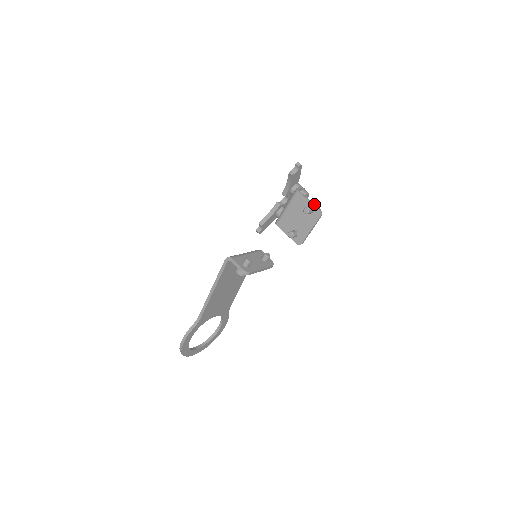
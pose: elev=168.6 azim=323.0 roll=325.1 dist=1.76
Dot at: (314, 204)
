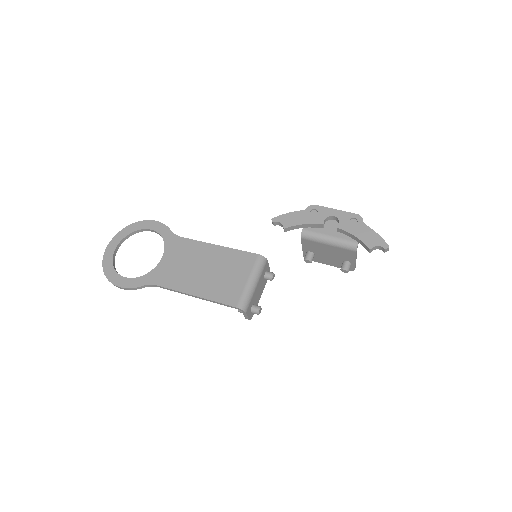
Dot at: occluded
